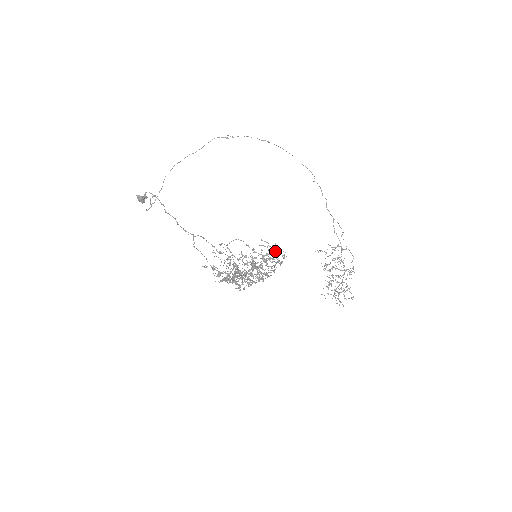
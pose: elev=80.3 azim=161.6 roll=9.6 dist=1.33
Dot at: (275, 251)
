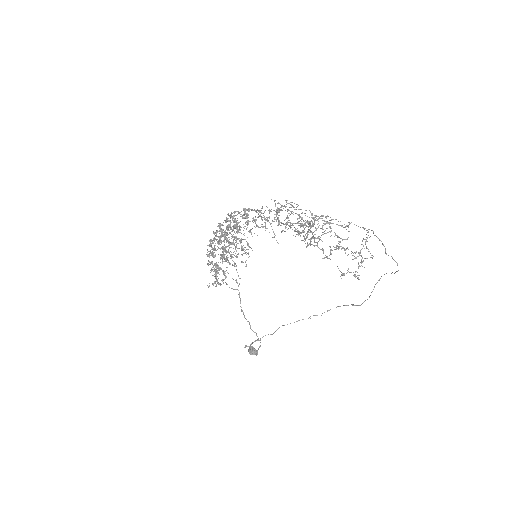
Dot at: (265, 222)
